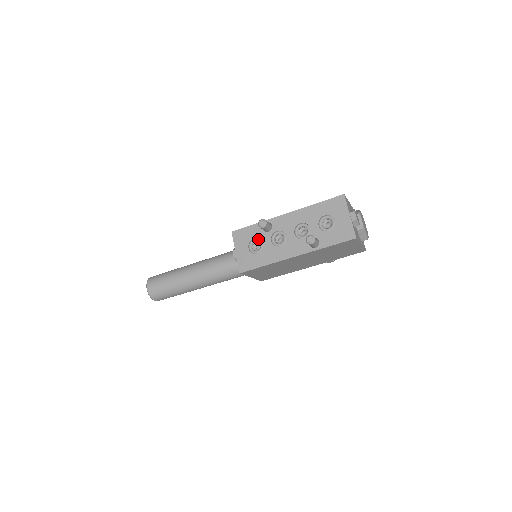
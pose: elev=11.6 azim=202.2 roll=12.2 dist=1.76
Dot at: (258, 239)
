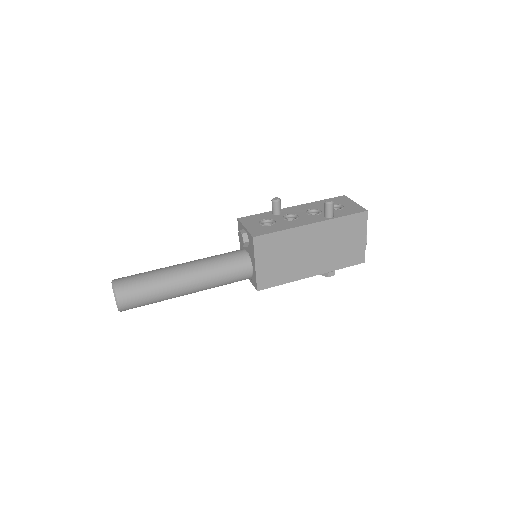
Dot at: (269, 219)
